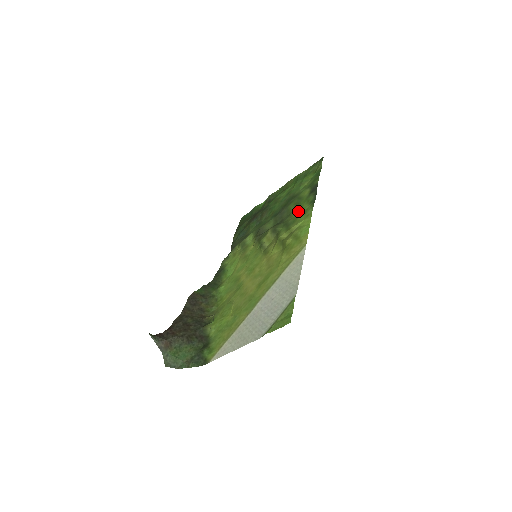
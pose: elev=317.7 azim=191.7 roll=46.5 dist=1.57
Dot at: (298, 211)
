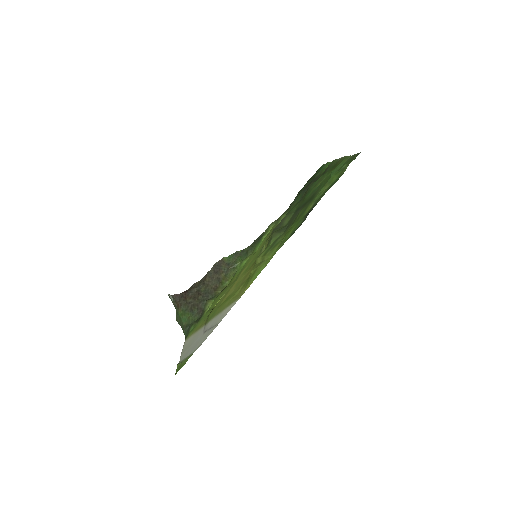
Dot at: (287, 233)
